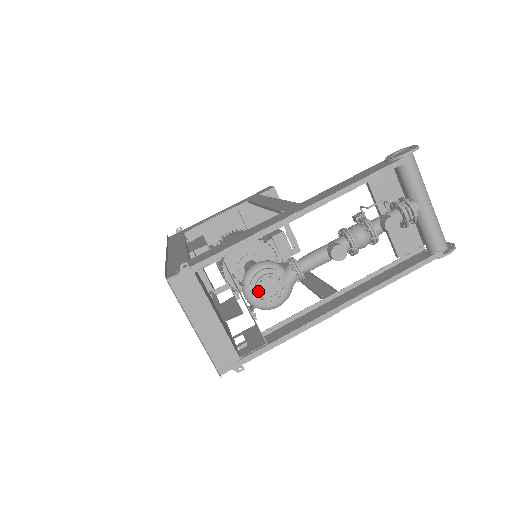
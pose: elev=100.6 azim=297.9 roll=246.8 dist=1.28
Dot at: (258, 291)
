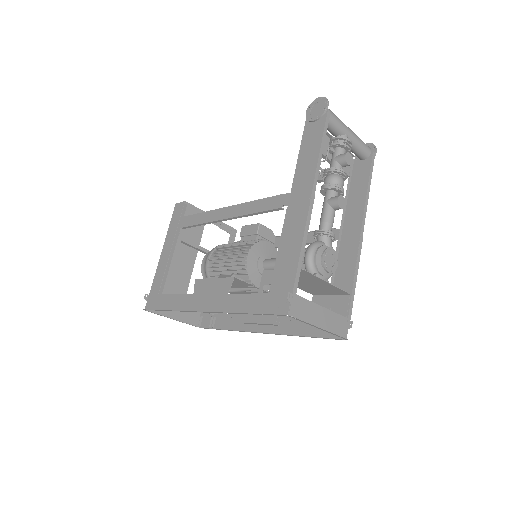
Dot at: (327, 268)
